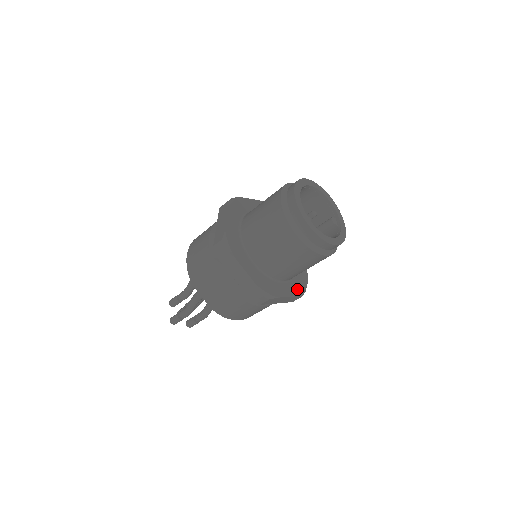
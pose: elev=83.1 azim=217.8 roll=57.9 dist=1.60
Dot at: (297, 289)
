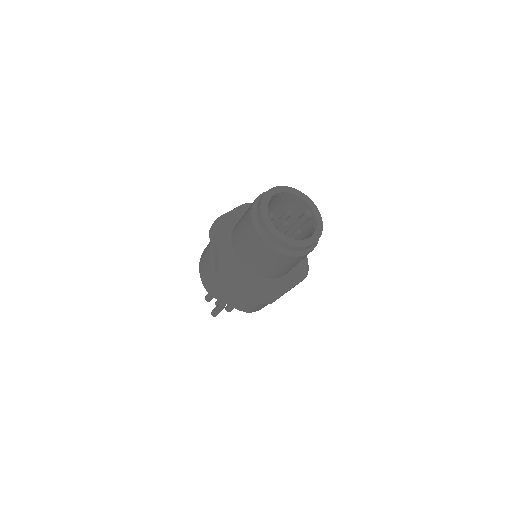
Dot at: (300, 274)
